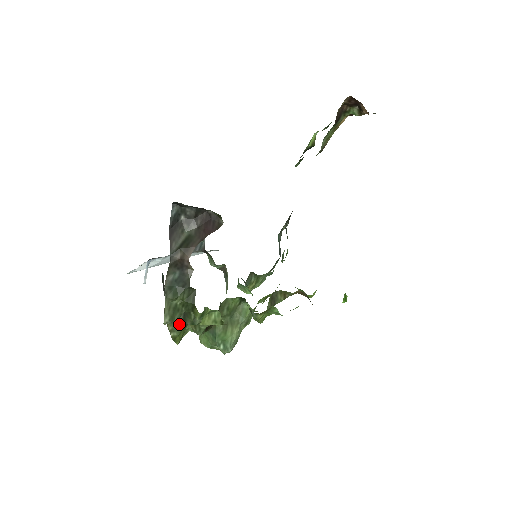
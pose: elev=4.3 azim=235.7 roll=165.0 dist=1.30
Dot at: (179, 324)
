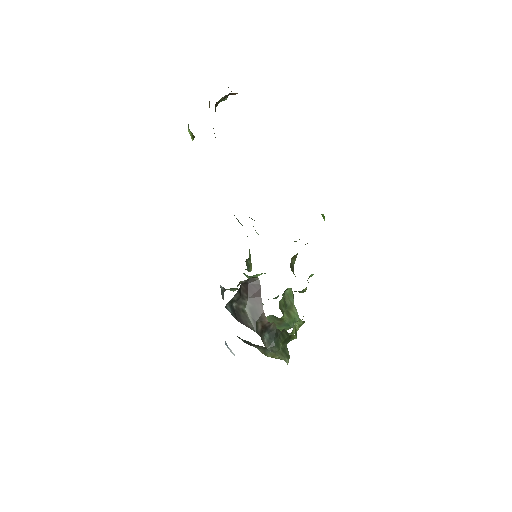
Dot at: occluded
